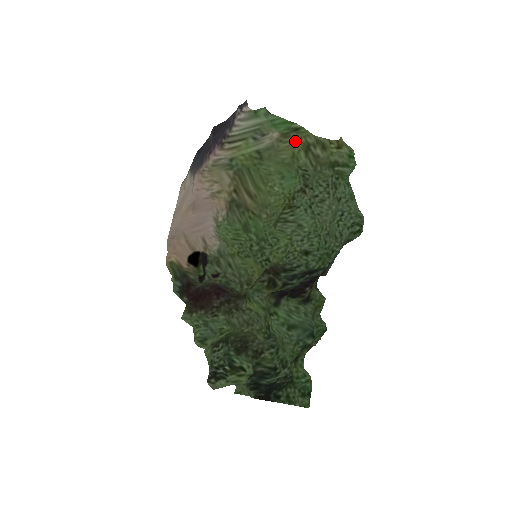
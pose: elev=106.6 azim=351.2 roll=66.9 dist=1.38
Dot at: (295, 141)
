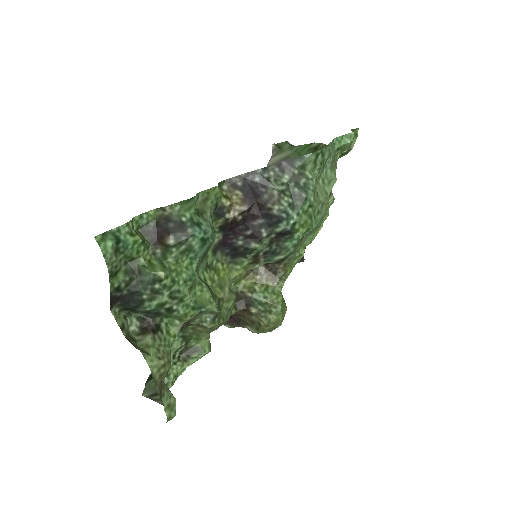
Dot at: occluded
